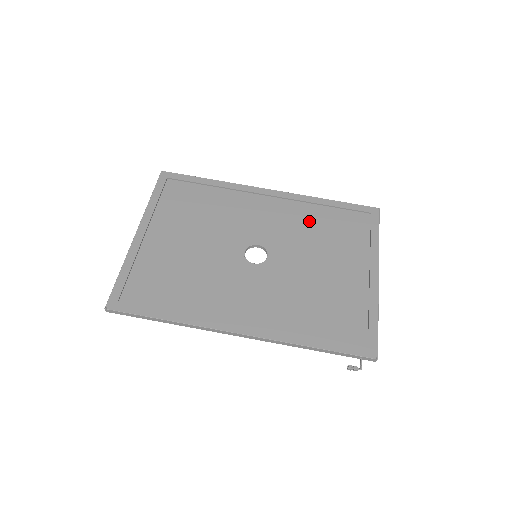
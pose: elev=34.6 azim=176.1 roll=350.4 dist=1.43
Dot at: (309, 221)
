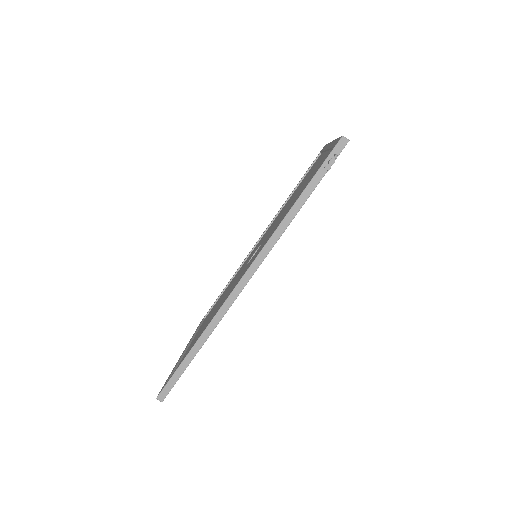
Dot at: occluded
